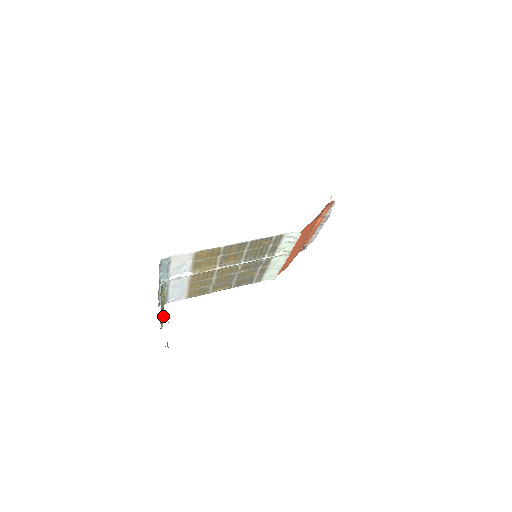
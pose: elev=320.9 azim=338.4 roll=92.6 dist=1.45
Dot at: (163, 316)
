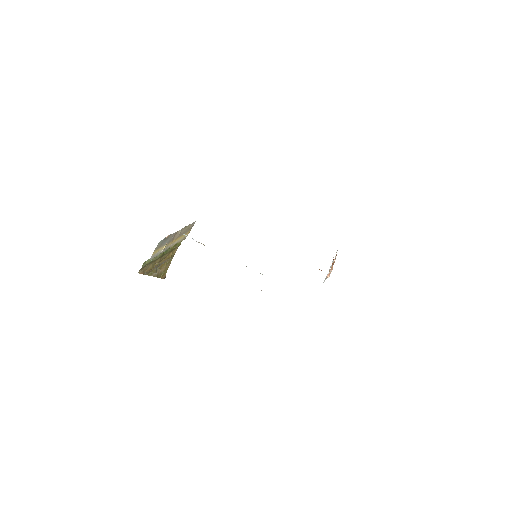
Dot at: (162, 256)
